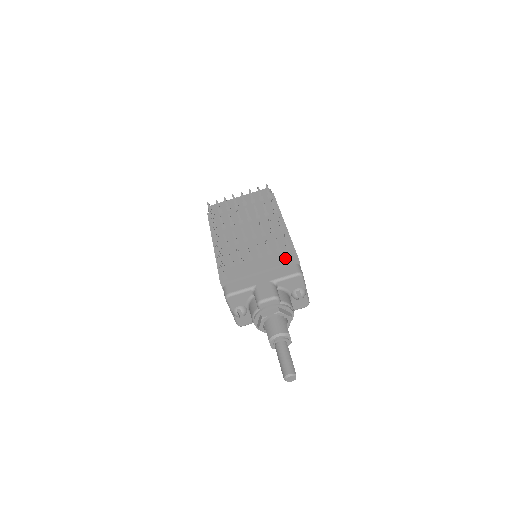
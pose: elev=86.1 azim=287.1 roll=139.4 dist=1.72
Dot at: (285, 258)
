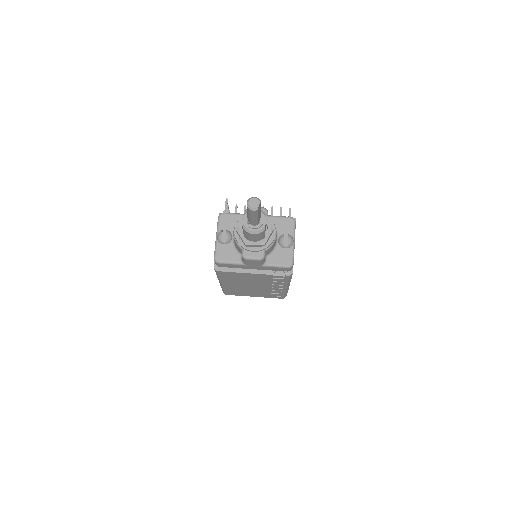
Dot at: occluded
